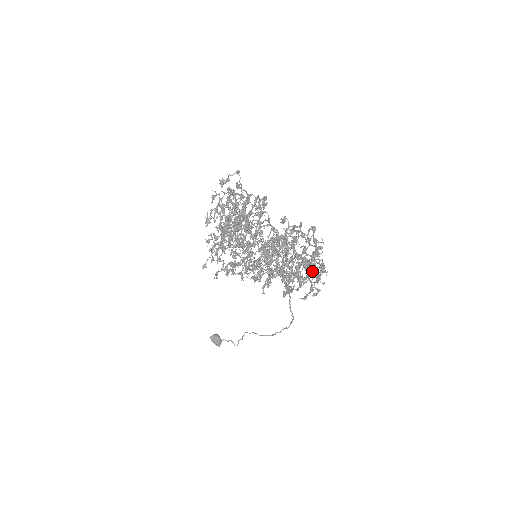
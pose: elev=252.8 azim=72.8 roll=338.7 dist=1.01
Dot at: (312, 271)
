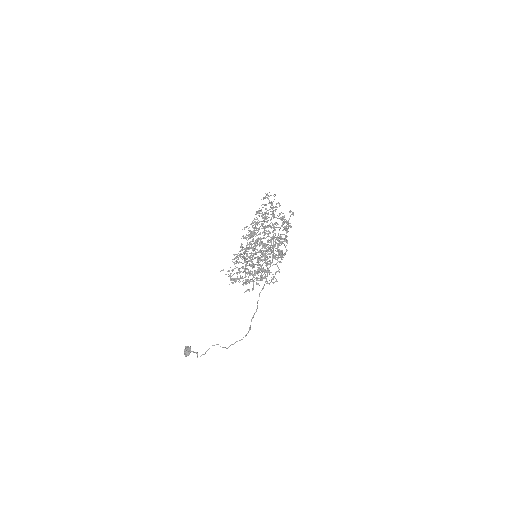
Dot at: (281, 234)
